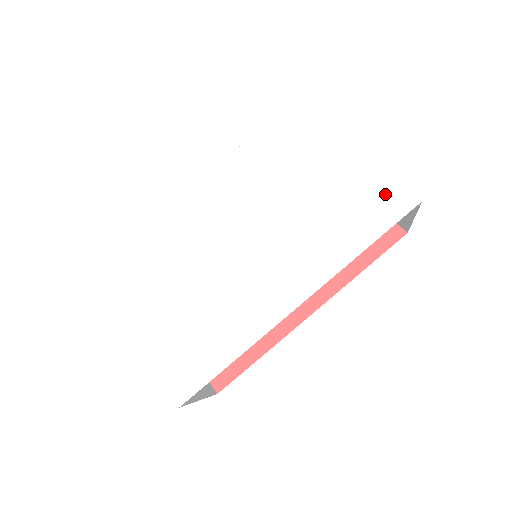
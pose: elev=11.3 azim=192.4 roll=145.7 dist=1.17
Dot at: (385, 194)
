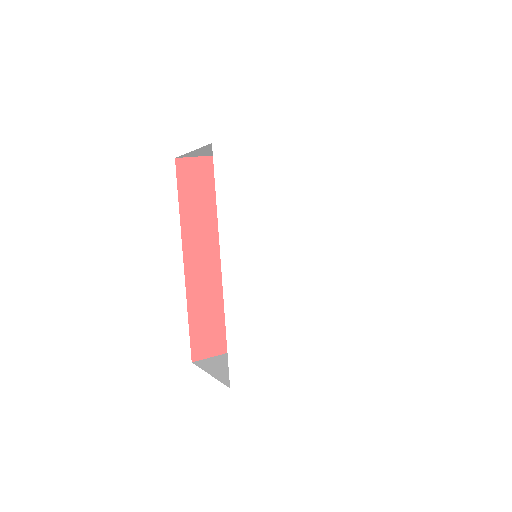
Dot at: (309, 152)
